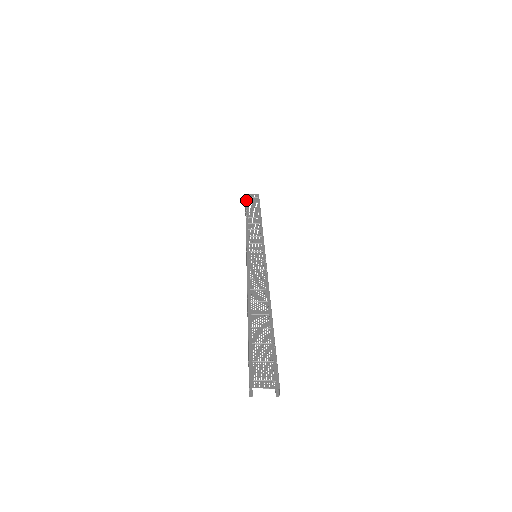
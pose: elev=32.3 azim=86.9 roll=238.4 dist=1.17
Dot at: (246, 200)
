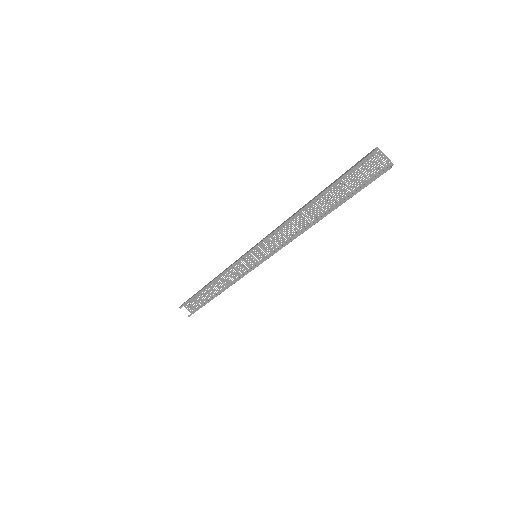
Dot at: occluded
